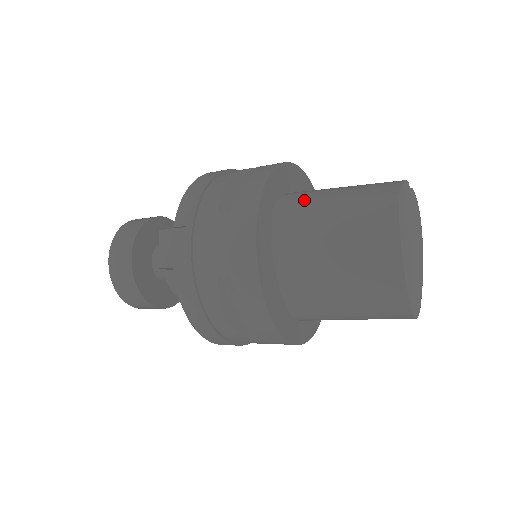
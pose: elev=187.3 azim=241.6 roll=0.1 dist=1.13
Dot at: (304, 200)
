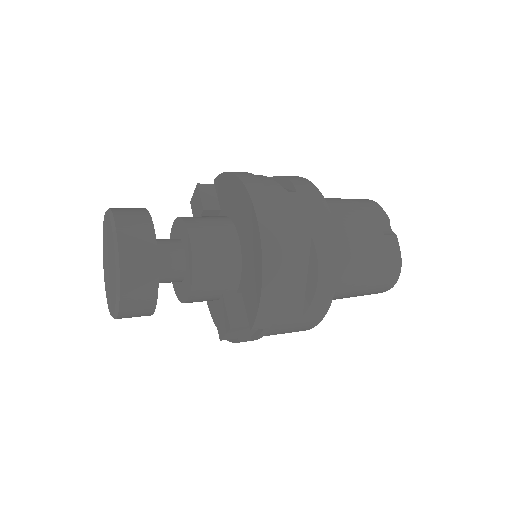
Dot at: (344, 279)
